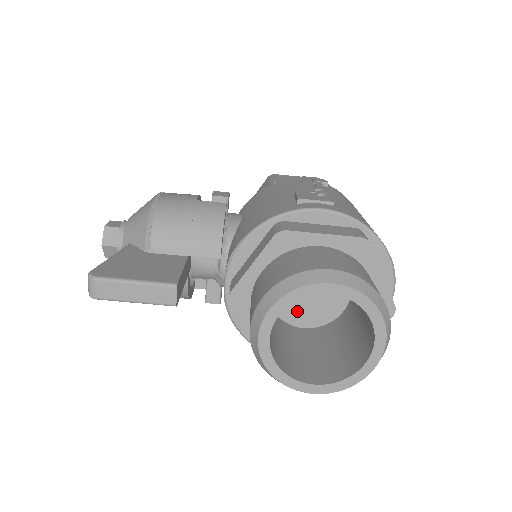
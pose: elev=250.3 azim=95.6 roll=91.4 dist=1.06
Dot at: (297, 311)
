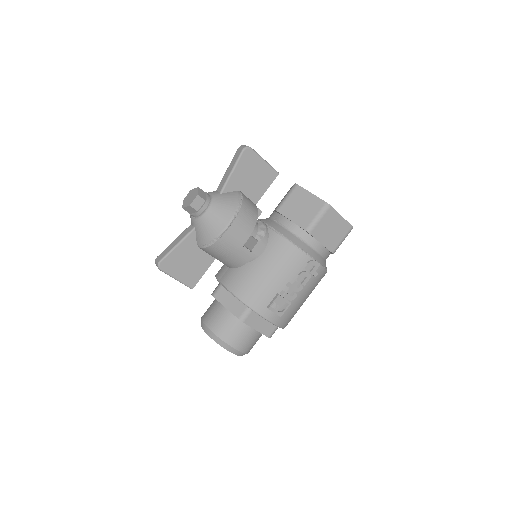
Dot at: occluded
